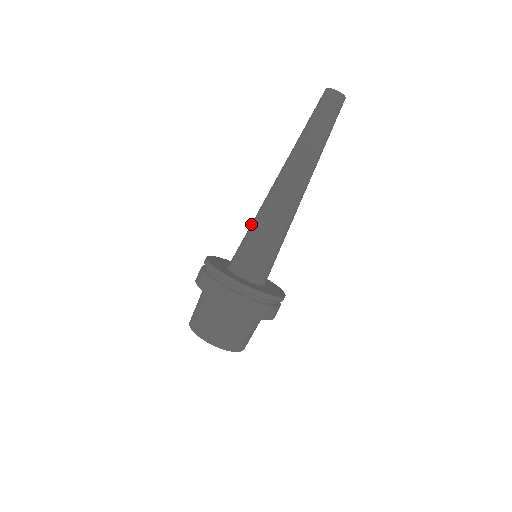
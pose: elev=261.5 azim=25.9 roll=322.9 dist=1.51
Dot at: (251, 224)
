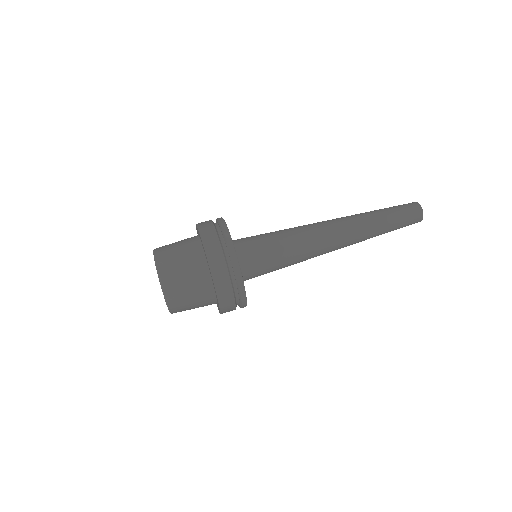
Dot at: occluded
